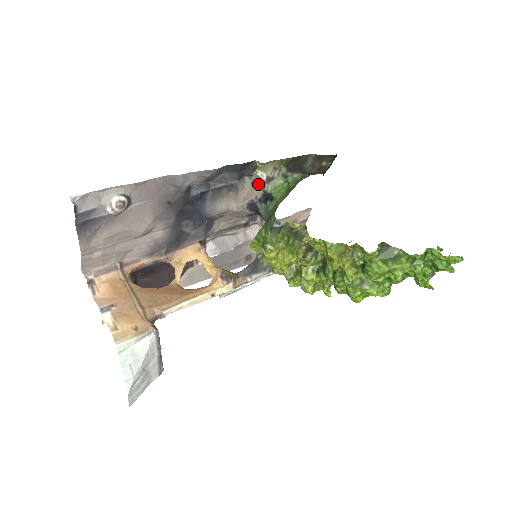
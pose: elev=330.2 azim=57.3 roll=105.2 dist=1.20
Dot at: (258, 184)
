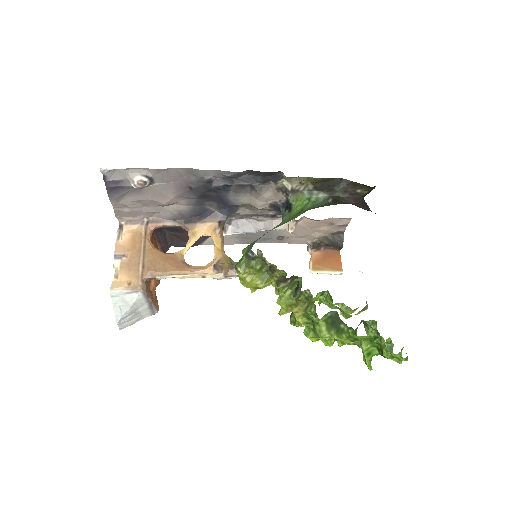
Dot at: (283, 191)
